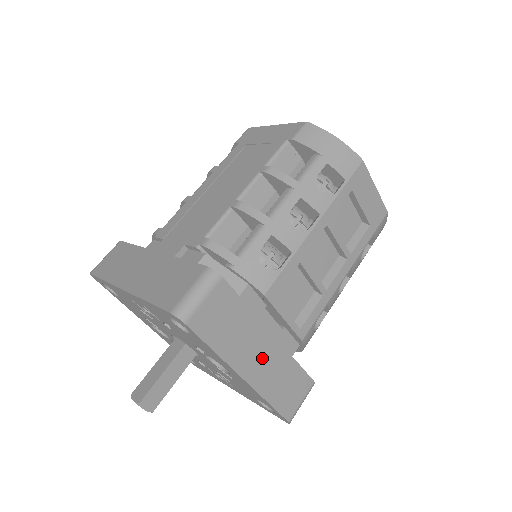
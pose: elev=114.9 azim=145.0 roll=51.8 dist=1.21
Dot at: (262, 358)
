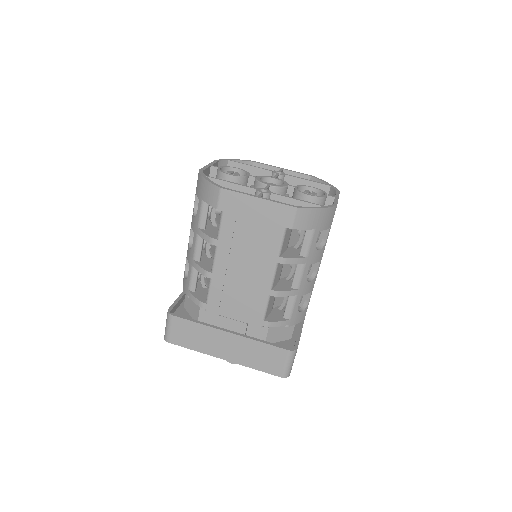
Dot at: occluded
